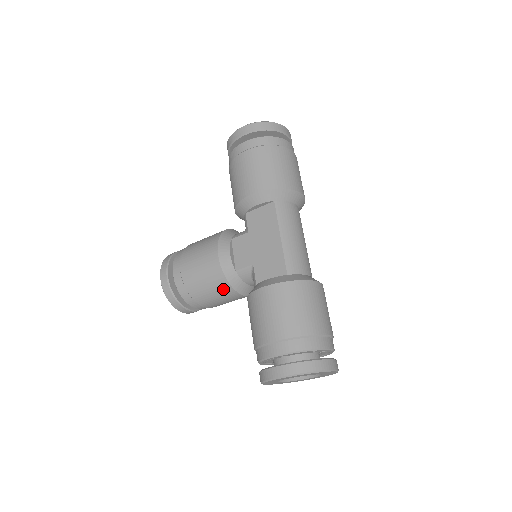
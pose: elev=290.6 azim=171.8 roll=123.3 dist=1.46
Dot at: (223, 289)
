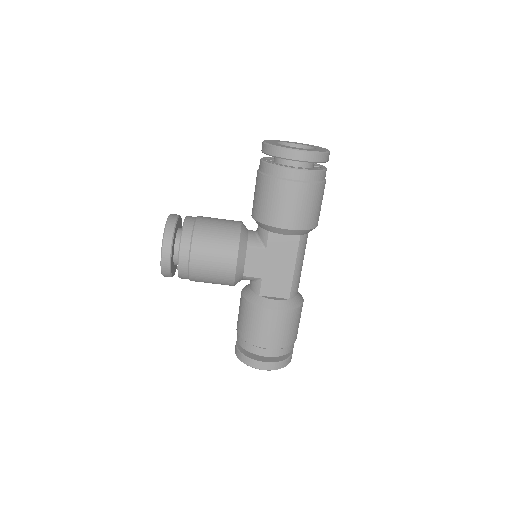
Dot at: (225, 284)
